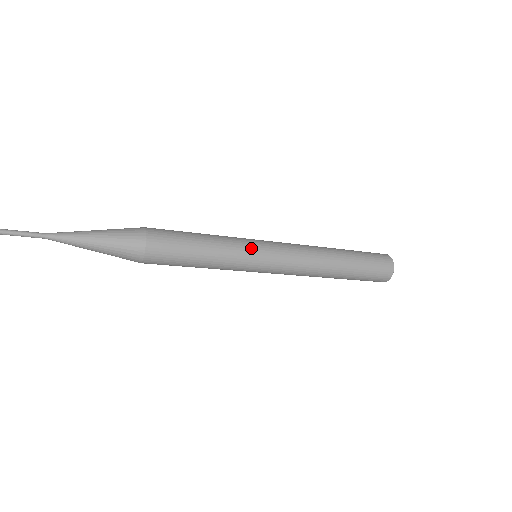
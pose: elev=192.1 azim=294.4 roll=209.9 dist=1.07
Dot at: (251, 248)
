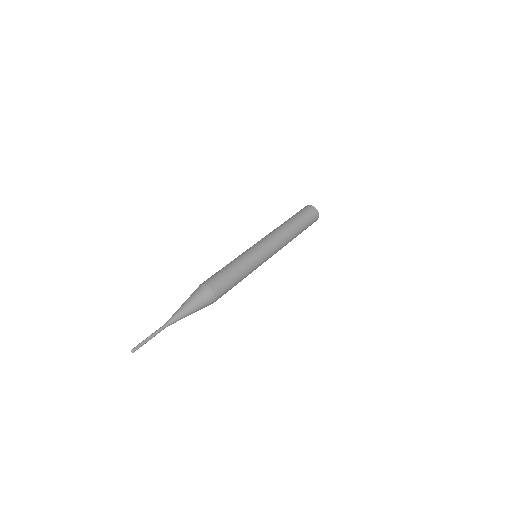
Dot at: (259, 263)
